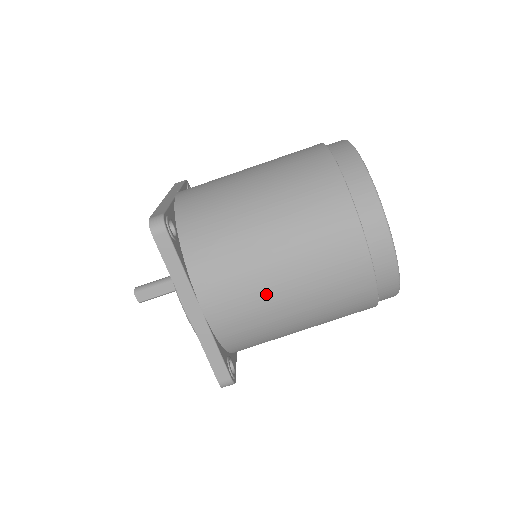
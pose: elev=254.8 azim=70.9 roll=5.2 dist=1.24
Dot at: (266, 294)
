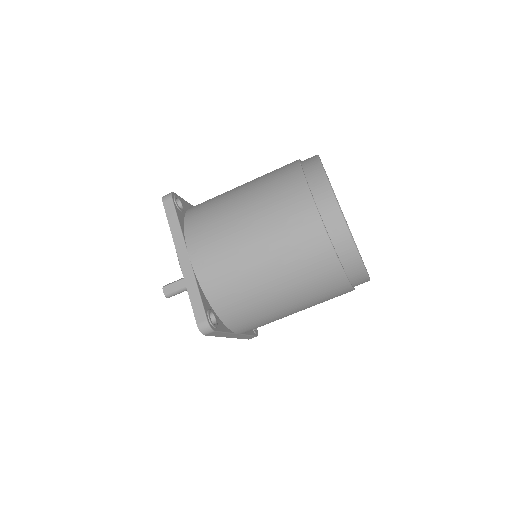
Dot at: (236, 241)
